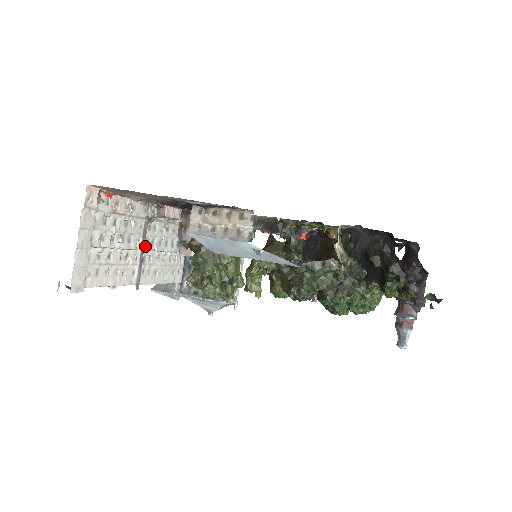
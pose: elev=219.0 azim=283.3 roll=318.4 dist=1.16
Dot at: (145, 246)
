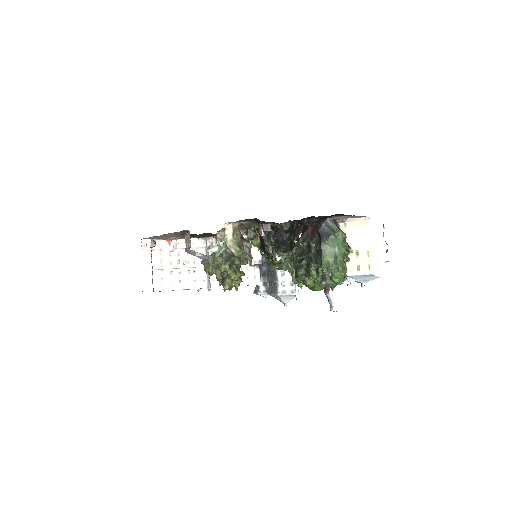
Dot at: occluded
